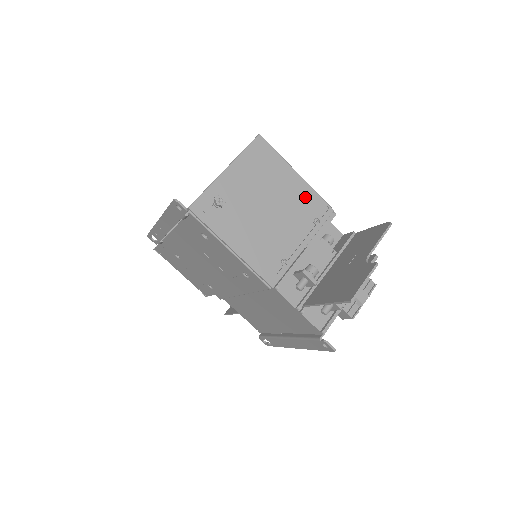
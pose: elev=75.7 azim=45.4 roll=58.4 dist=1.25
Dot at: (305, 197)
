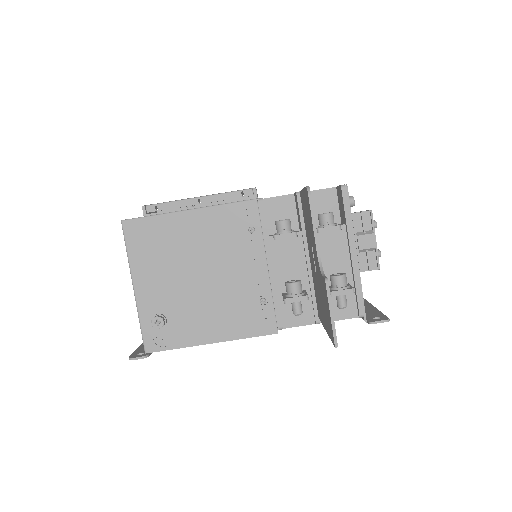
Dot at: (219, 223)
